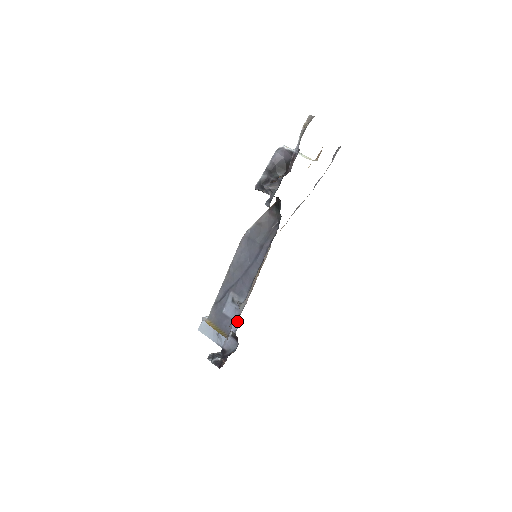
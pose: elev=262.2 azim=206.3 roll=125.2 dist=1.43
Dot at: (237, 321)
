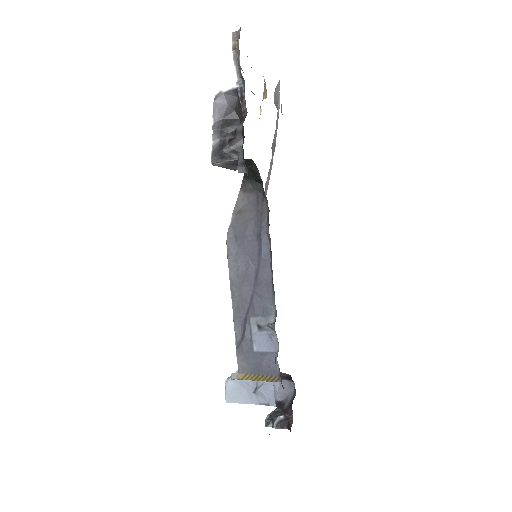
Dot at: occluded
